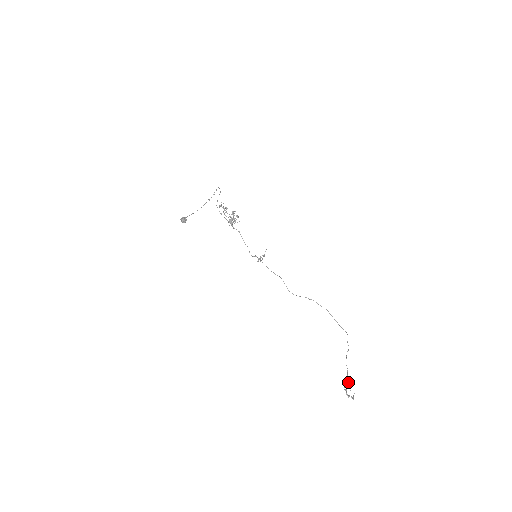
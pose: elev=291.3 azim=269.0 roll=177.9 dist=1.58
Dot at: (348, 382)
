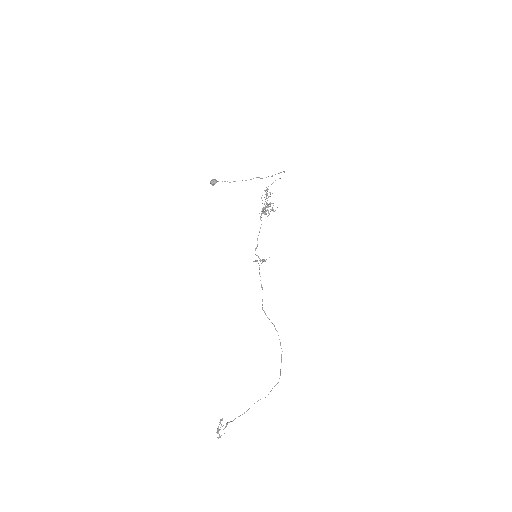
Dot at: occluded
